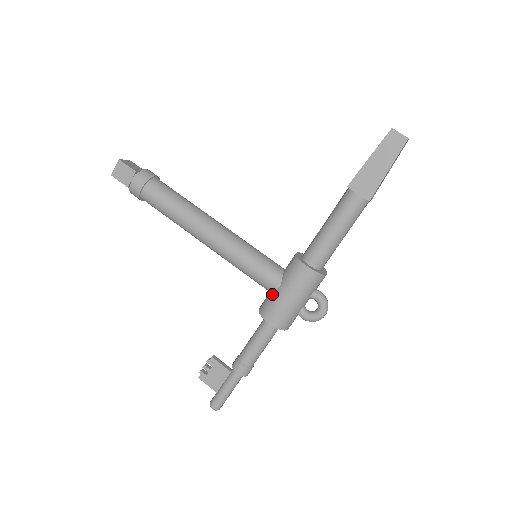
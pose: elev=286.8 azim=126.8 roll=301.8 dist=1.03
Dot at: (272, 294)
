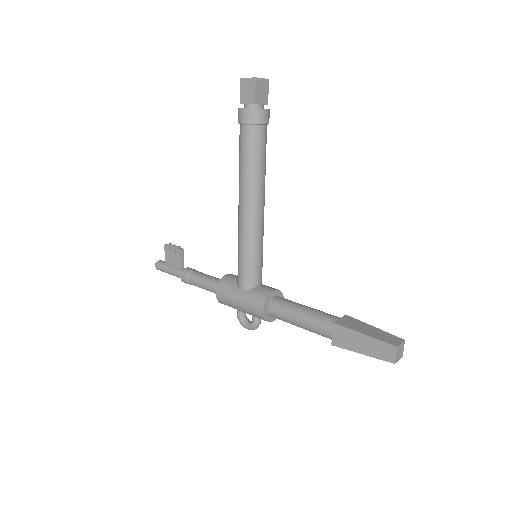
Dot at: (235, 286)
